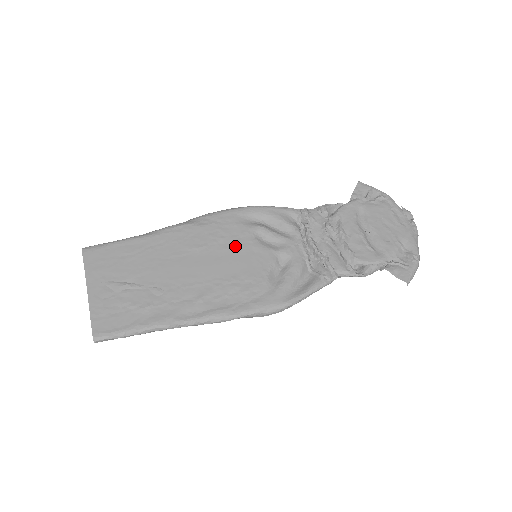
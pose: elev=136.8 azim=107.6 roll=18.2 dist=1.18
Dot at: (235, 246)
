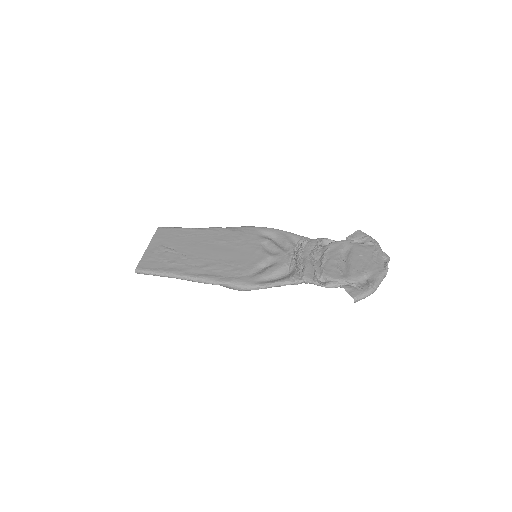
Dot at: (245, 246)
